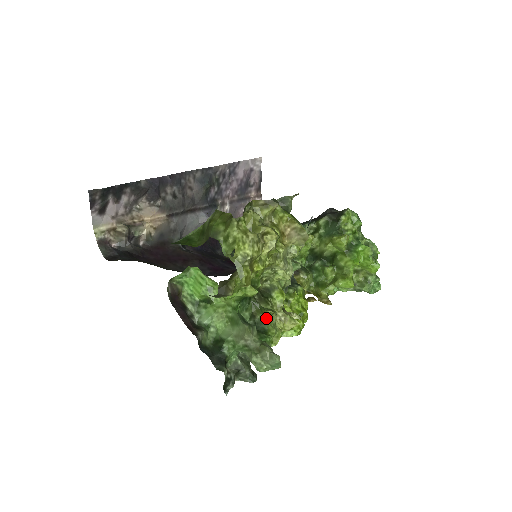
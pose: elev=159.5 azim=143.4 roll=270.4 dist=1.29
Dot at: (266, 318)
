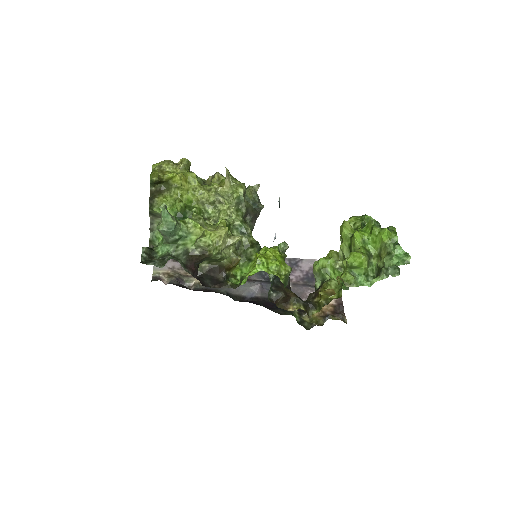
Dot at: occluded
